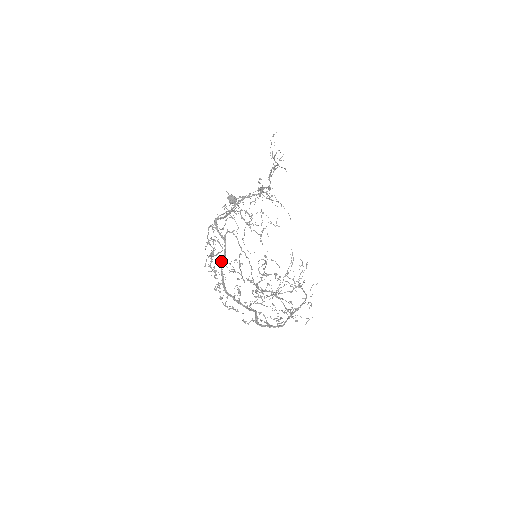
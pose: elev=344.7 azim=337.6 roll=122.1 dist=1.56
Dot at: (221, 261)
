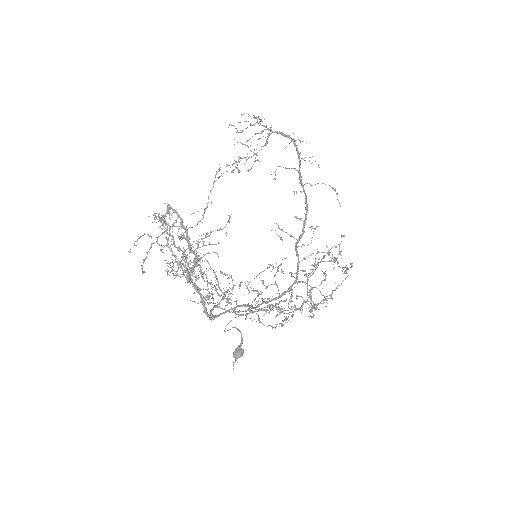
Dot at: occluded
